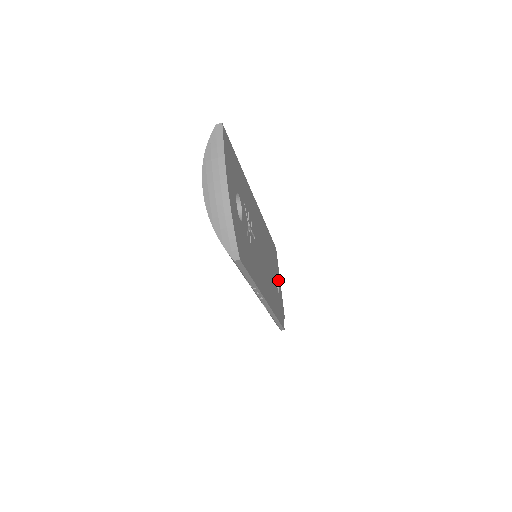
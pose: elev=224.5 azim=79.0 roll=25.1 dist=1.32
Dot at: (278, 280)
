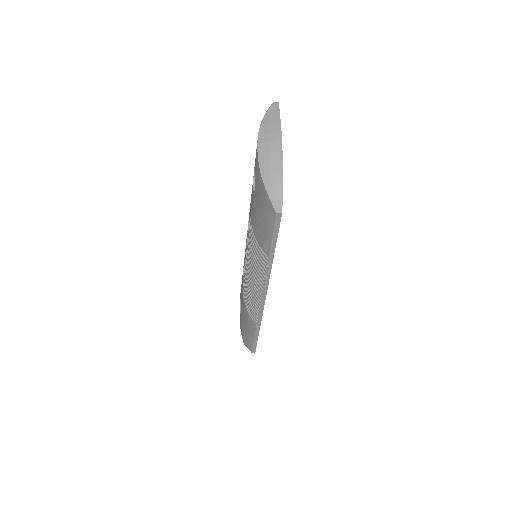
Dot at: occluded
